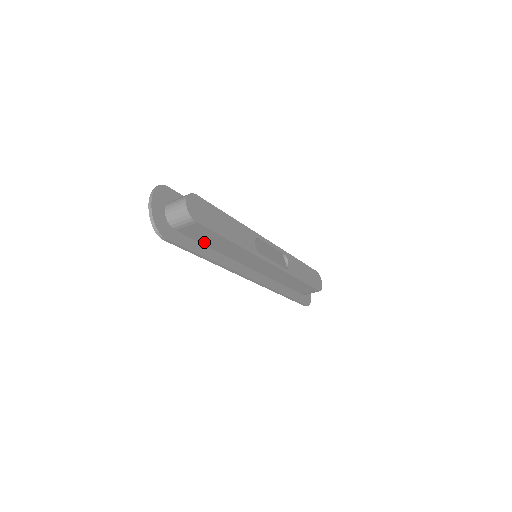
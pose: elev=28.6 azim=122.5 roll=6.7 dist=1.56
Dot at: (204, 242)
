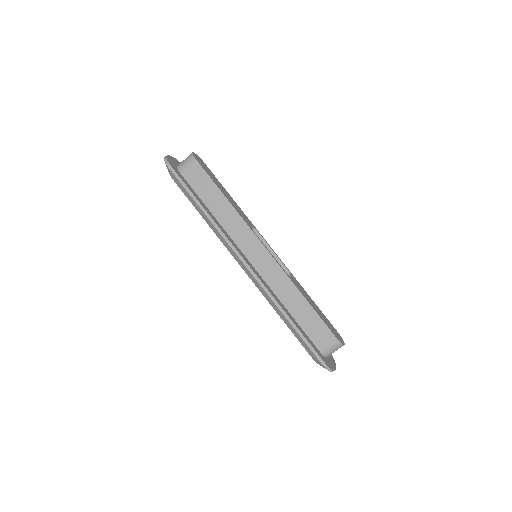
Dot at: (203, 197)
